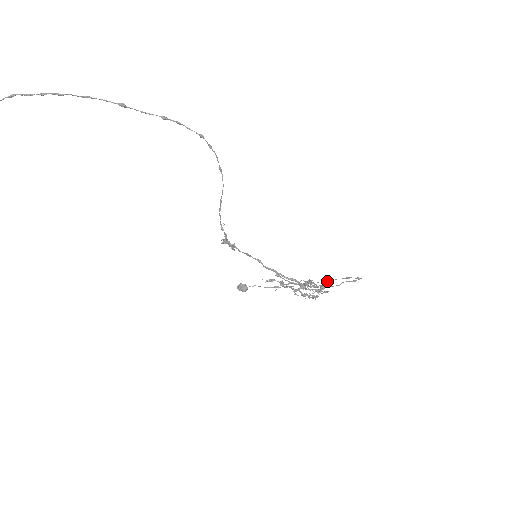
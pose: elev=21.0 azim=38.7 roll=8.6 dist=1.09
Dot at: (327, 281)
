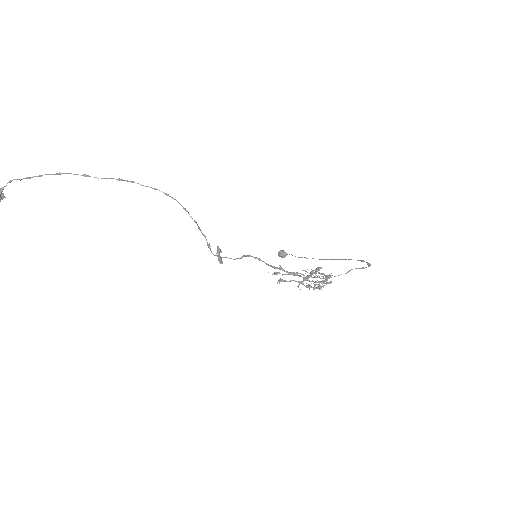
Dot at: occluded
